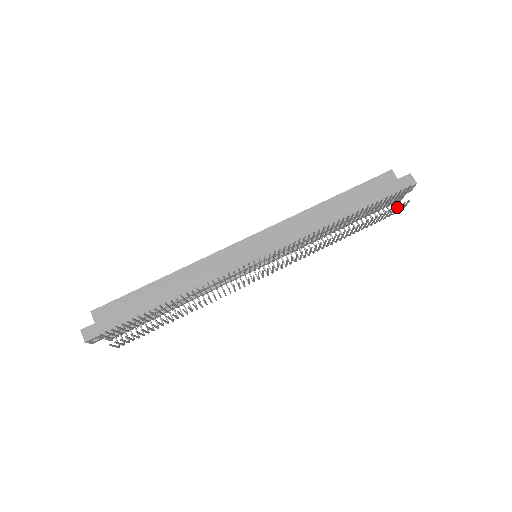
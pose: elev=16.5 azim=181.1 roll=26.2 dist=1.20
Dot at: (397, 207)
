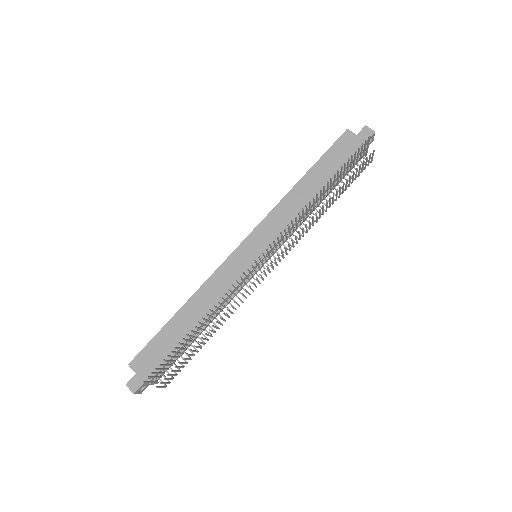
Dot at: occluded
